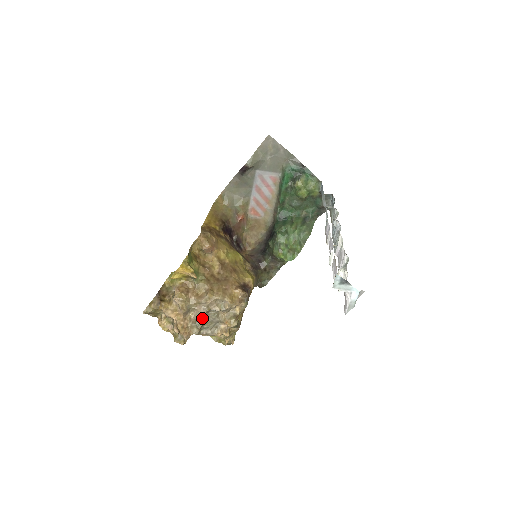
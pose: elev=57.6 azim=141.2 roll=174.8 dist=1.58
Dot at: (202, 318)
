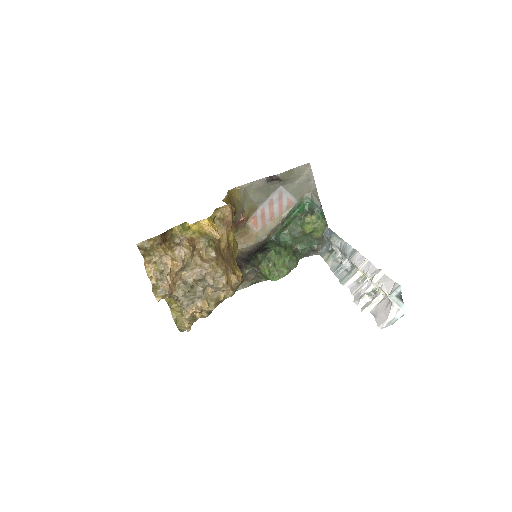
Dot at: (193, 283)
